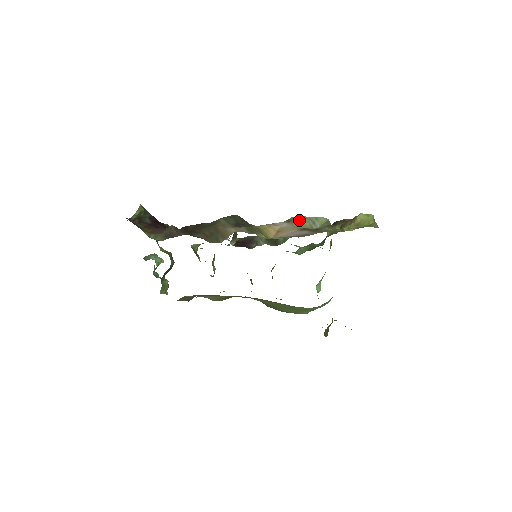
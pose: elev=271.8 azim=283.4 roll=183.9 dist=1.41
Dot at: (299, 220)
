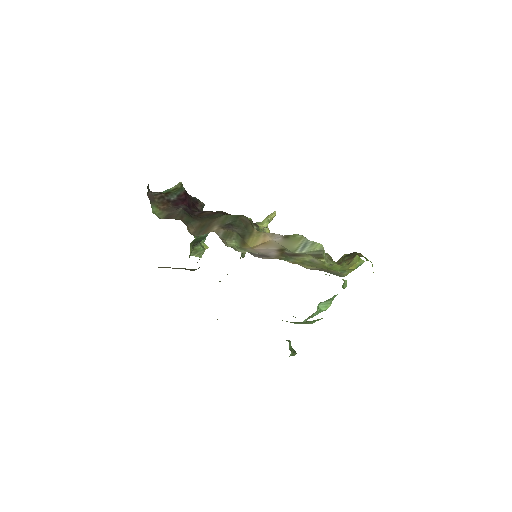
Dot at: (295, 239)
